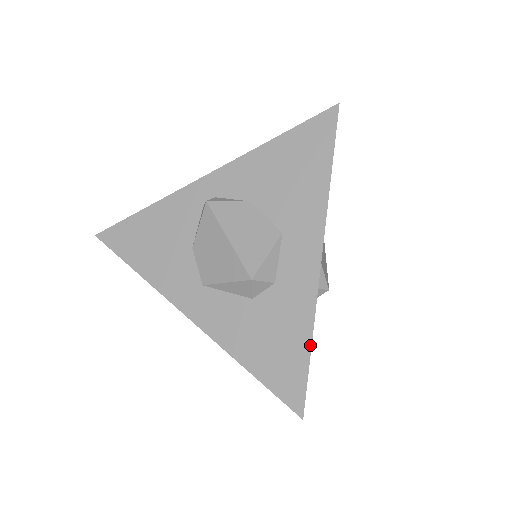
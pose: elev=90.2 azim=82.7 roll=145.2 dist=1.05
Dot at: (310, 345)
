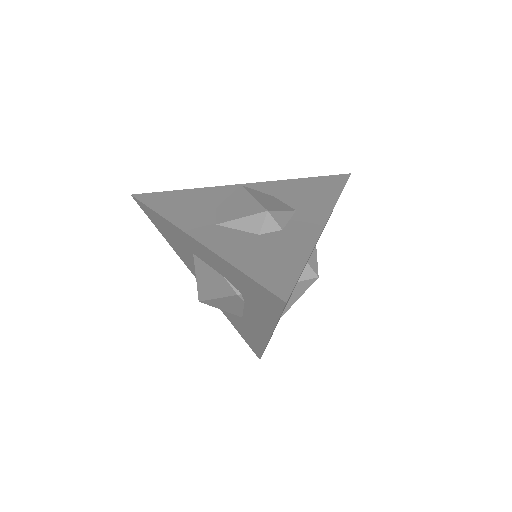
Dot at: (305, 261)
